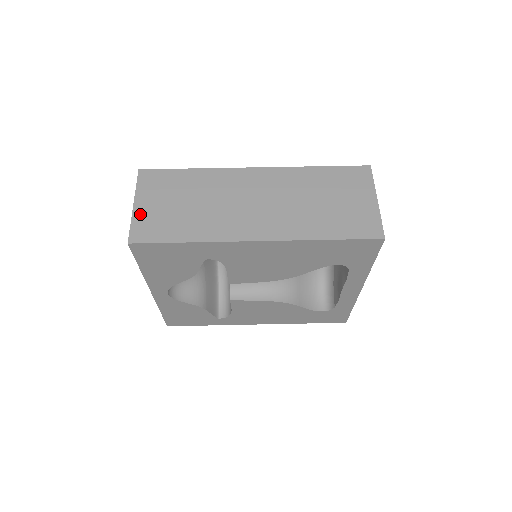
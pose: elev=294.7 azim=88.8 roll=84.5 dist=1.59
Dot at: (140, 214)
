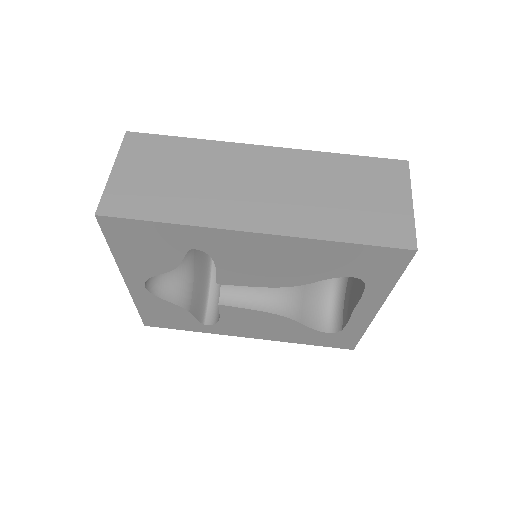
Dot at: (117, 182)
